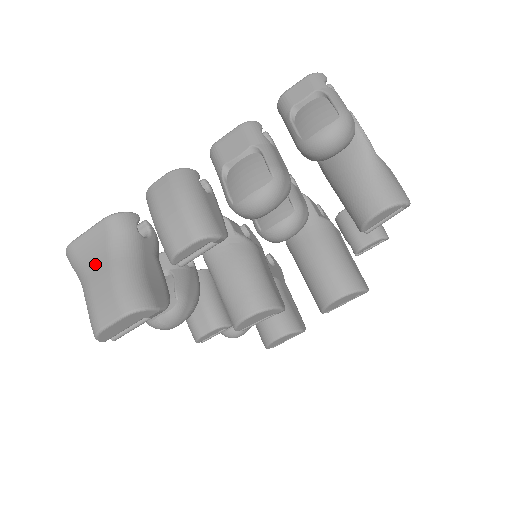
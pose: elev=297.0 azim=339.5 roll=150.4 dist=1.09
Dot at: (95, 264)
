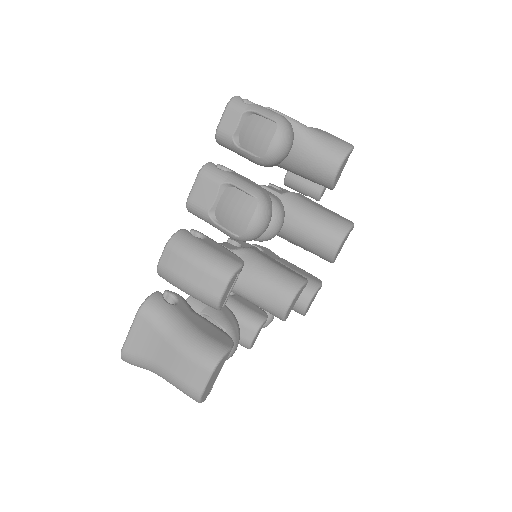
Dot at: (157, 351)
